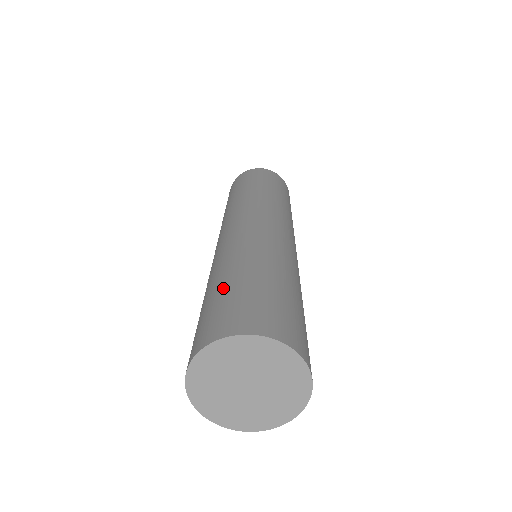
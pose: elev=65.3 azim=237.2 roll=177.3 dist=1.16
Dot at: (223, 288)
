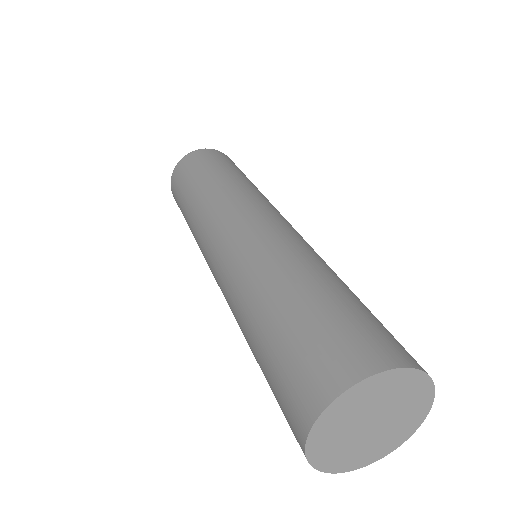
Dot at: (329, 298)
